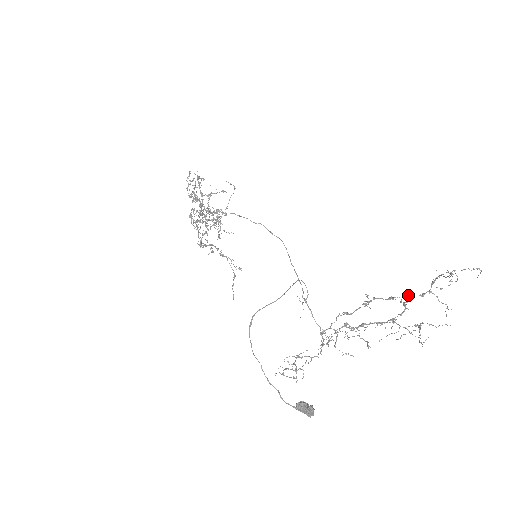
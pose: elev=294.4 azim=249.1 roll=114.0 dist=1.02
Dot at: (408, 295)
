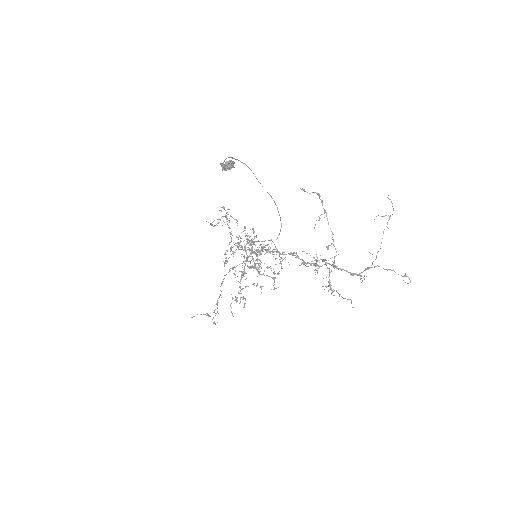
Dot at: (341, 270)
